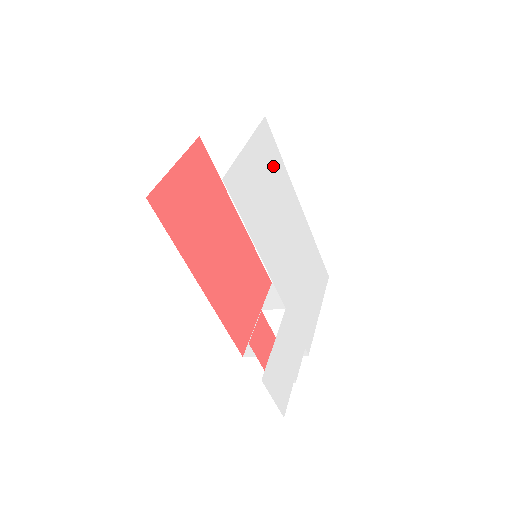
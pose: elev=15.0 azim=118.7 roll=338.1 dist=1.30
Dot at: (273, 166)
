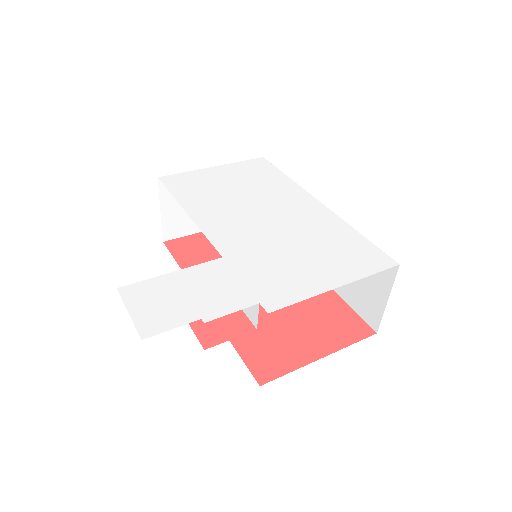
Dot at: (262, 178)
